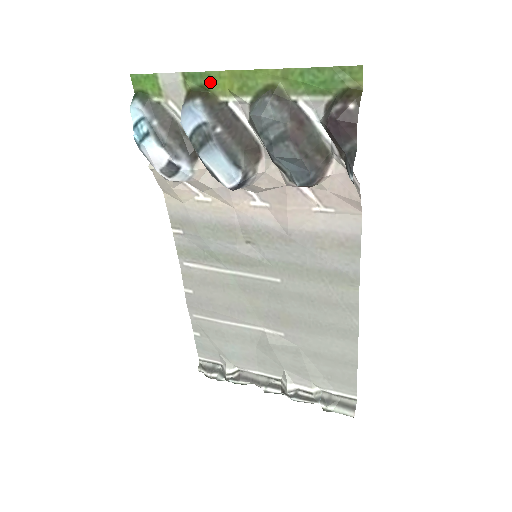
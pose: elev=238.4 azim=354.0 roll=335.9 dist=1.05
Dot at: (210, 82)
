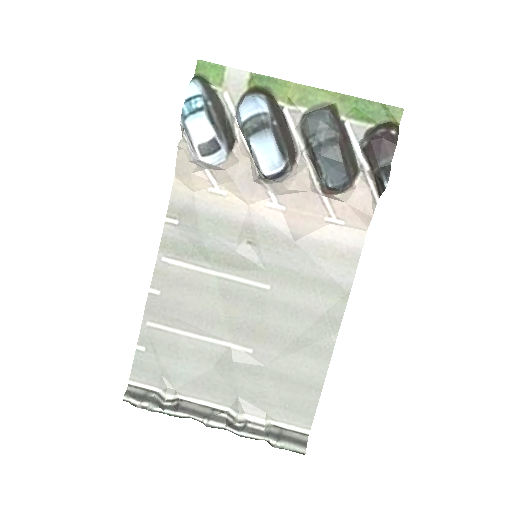
Dot at: (275, 87)
